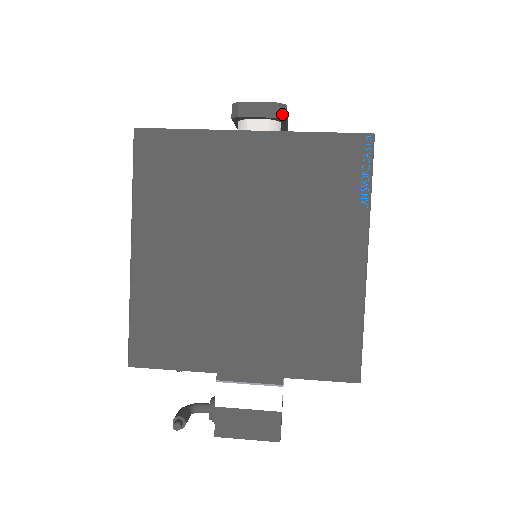
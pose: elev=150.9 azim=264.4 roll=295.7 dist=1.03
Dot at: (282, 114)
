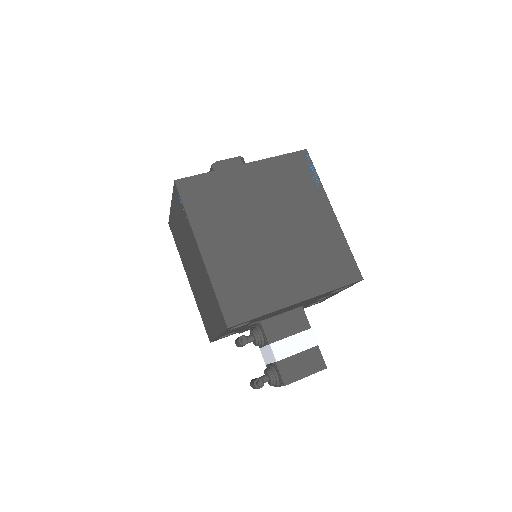
Dot at: (243, 162)
